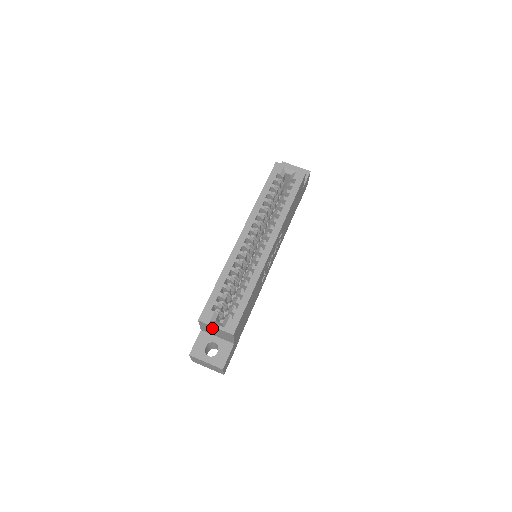
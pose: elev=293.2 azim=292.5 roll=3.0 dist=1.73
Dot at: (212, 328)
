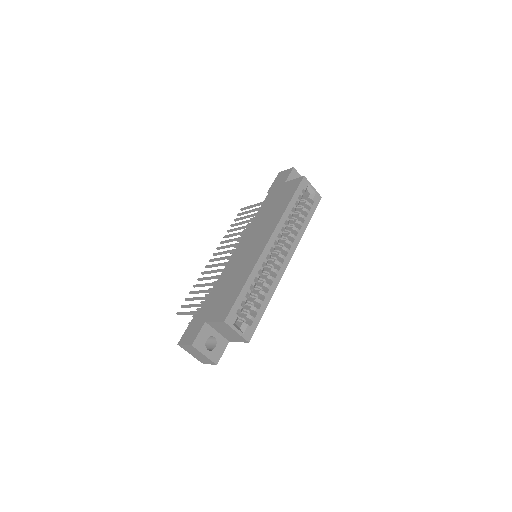
Dot at: (229, 330)
